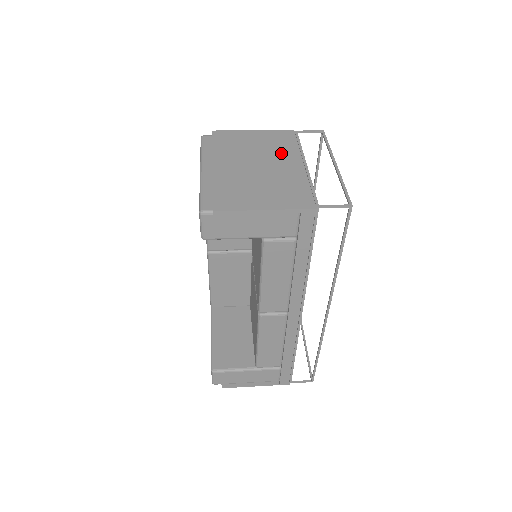
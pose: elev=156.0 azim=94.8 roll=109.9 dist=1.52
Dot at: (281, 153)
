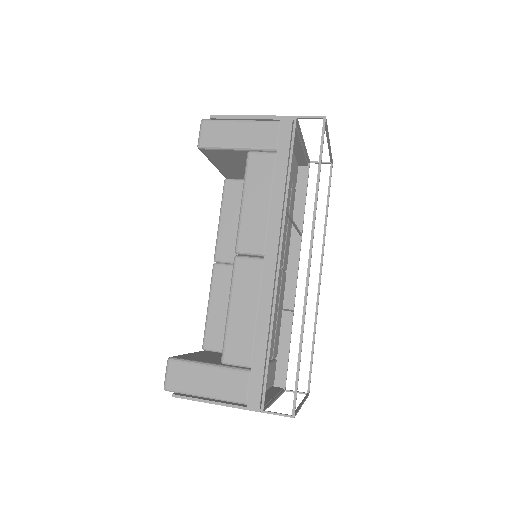
Dot at: occluded
